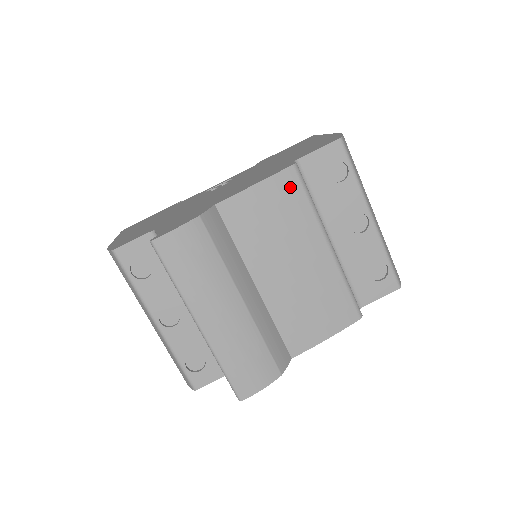
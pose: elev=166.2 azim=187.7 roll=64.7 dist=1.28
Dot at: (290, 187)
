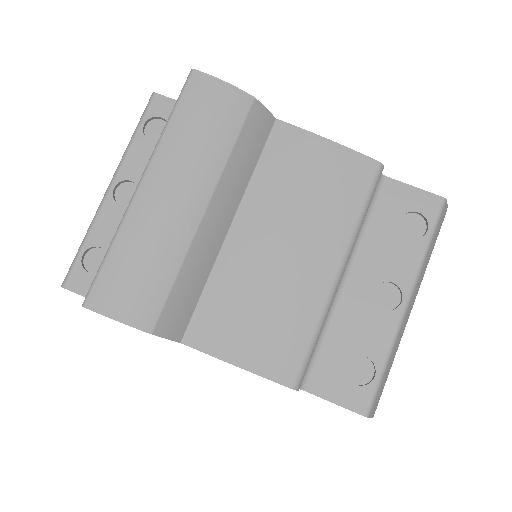
Dot at: (357, 177)
